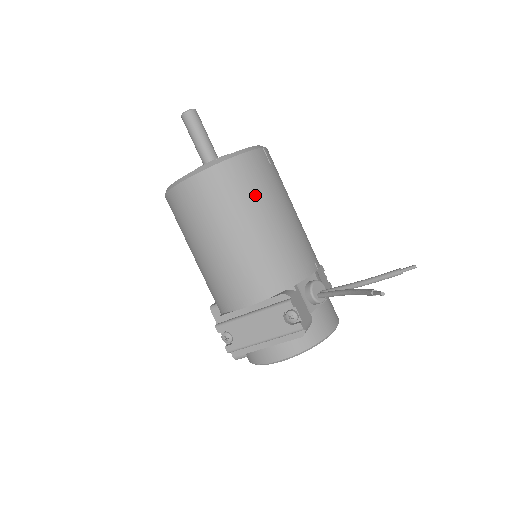
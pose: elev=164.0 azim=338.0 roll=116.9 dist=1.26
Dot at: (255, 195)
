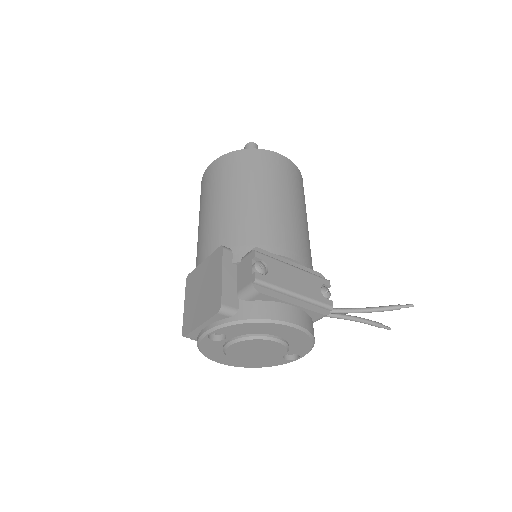
Dot at: occluded
